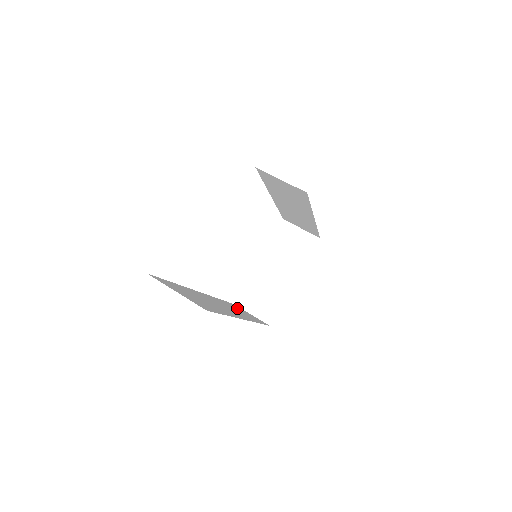
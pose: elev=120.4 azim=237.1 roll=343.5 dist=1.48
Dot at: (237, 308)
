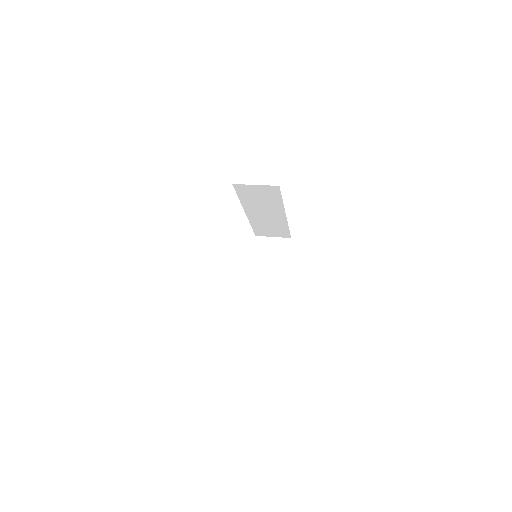
Dot at: occluded
